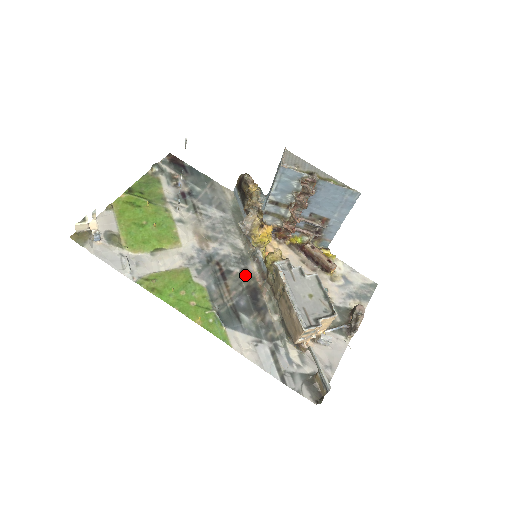
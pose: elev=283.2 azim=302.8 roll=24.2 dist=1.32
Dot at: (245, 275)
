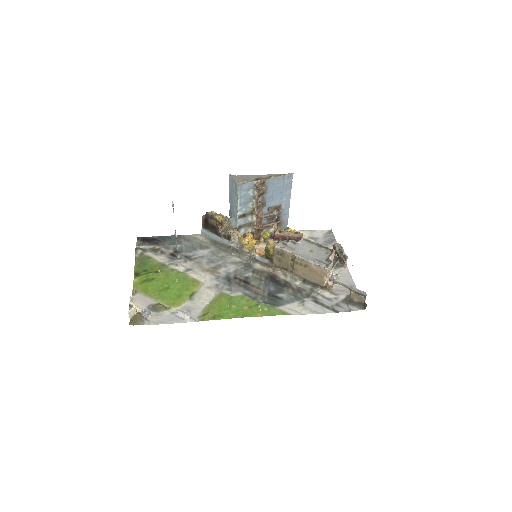
Dot at: (258, 273)
